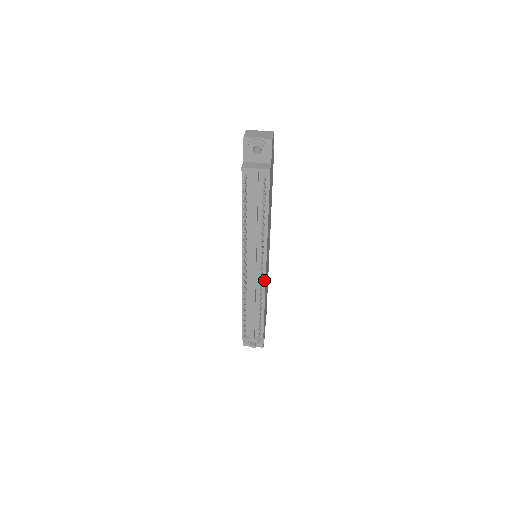
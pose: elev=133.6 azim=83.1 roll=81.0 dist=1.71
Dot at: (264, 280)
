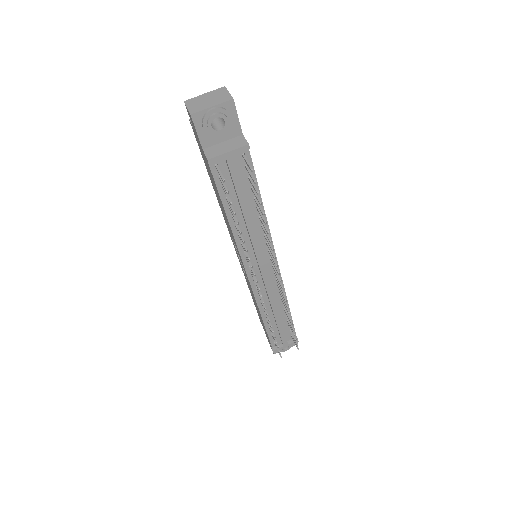
Dot at: occluded
